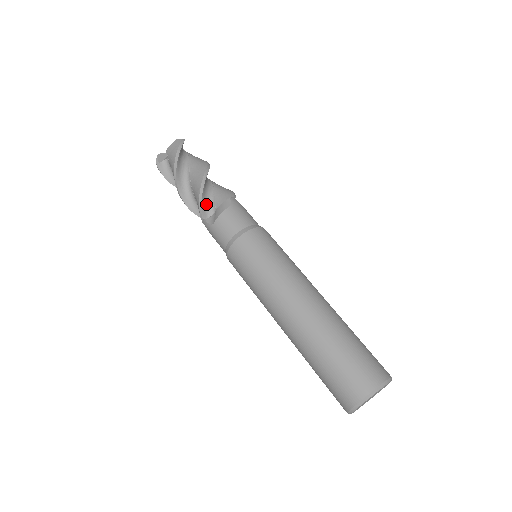
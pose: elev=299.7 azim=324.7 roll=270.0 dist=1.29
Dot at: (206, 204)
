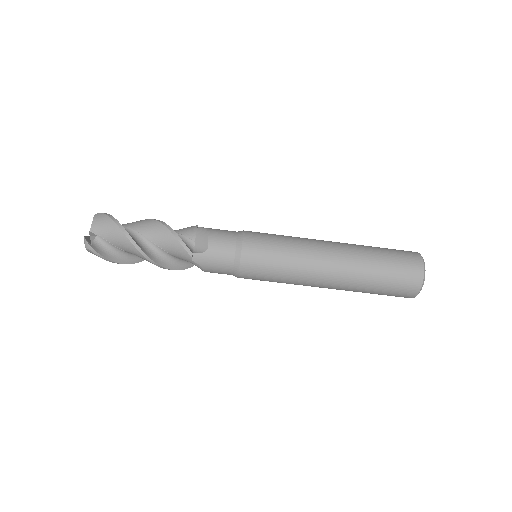
Dot at: (182, 263)
